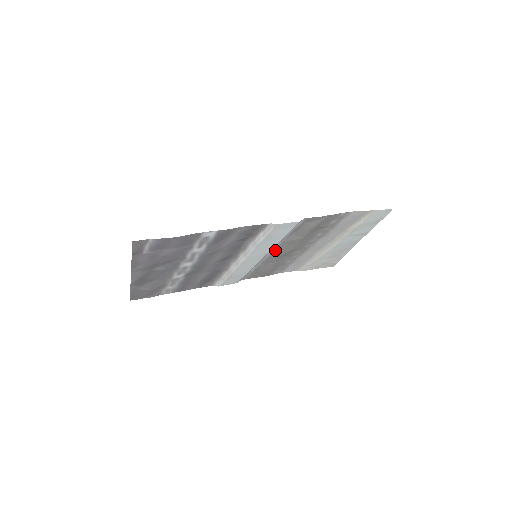
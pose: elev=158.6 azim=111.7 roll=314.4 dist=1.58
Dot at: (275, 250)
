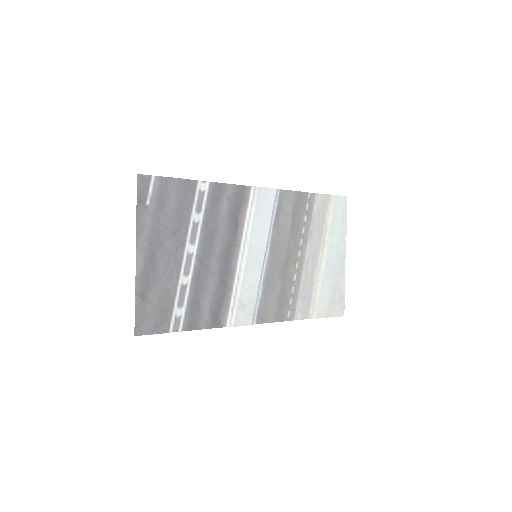
Dot at: (271, 251)
